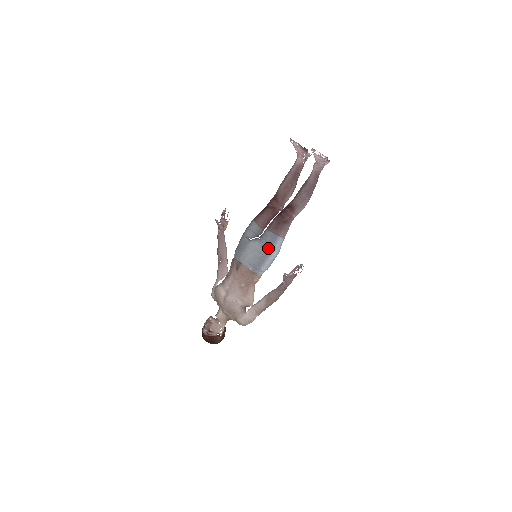
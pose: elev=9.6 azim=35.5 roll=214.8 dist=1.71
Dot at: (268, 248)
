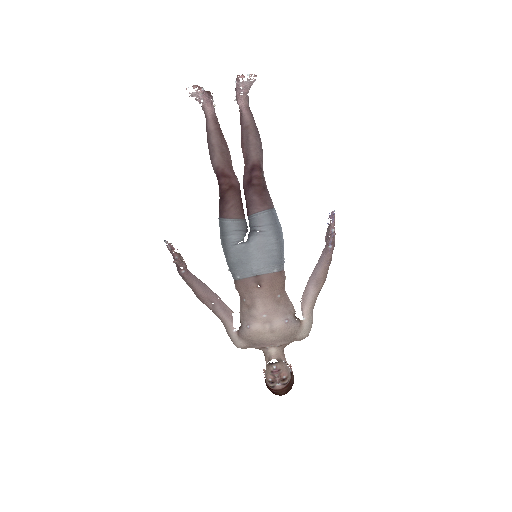
Dot at: (276, 231)
